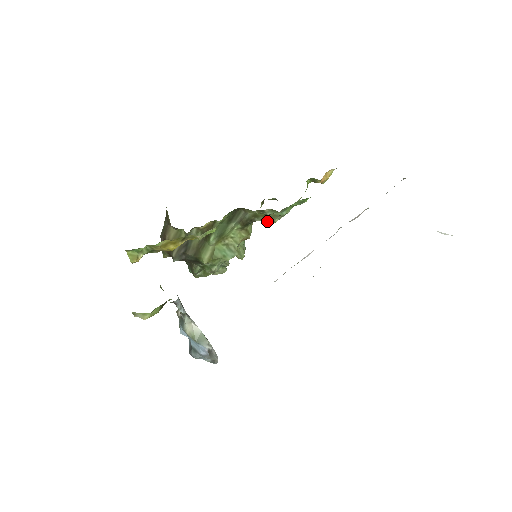
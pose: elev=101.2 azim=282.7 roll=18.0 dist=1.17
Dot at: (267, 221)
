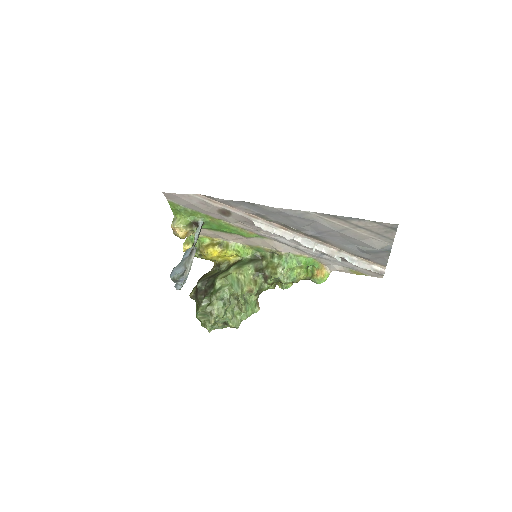
Dot at: (272, 275)
